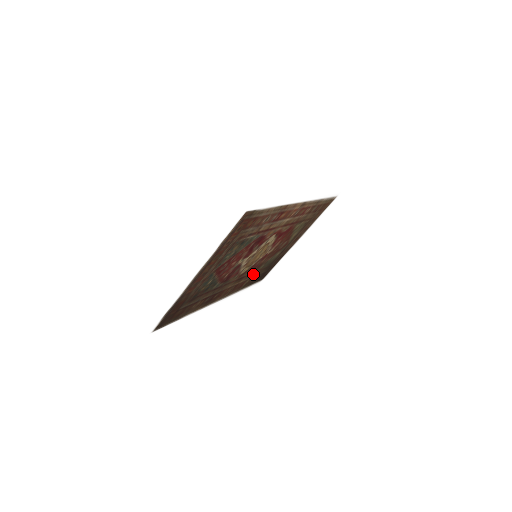
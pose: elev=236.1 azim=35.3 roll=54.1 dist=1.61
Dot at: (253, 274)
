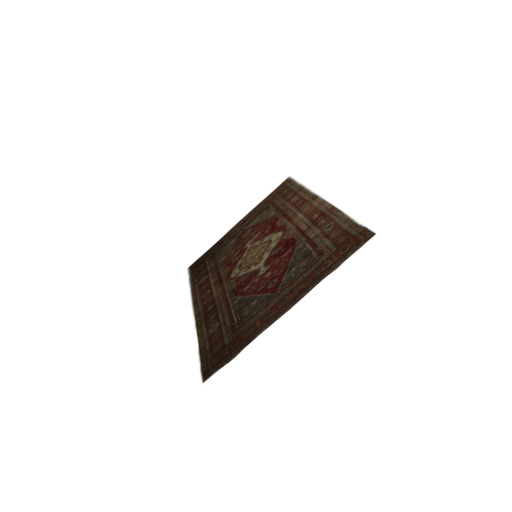
Dot at: (214, 269)
